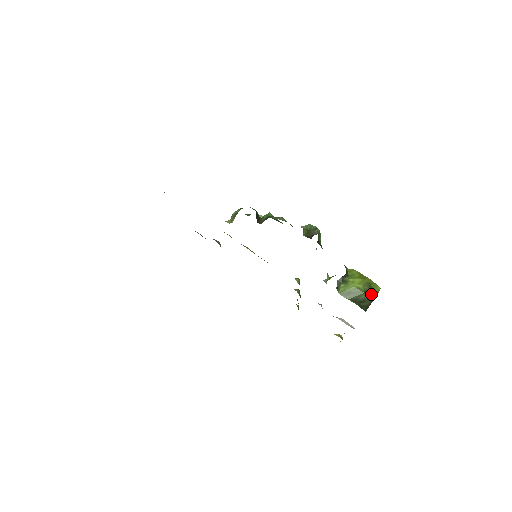
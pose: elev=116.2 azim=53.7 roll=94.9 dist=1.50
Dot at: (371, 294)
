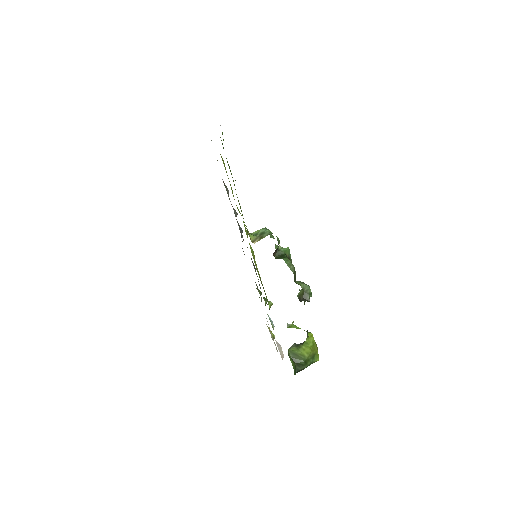
Dot at: (309, 363)
